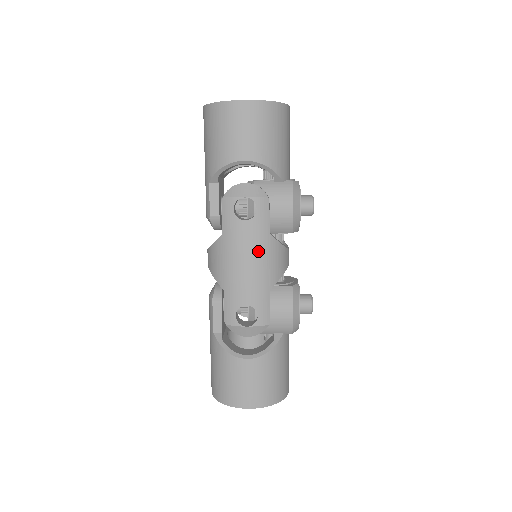
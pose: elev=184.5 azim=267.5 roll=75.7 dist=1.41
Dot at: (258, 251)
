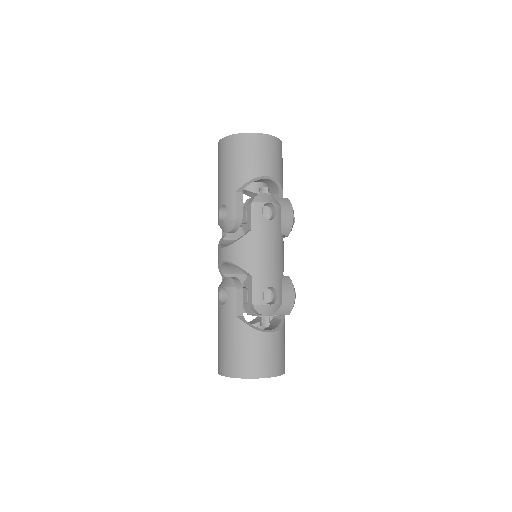
Dot at: (277, 244)
